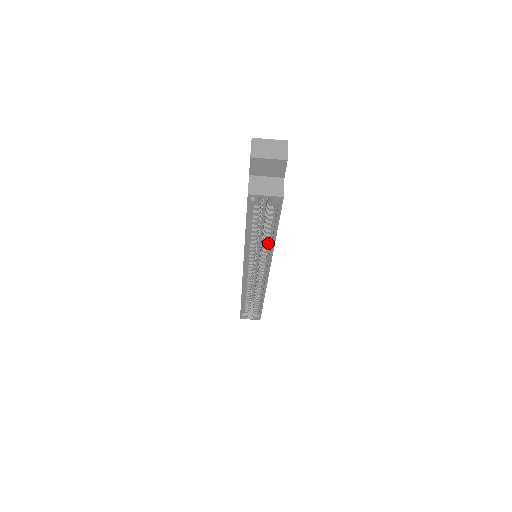
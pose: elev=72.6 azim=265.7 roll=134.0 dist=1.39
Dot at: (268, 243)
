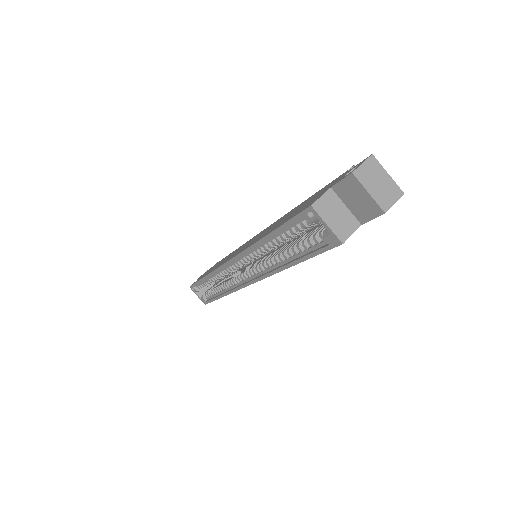
Dot at: (279, 262)
